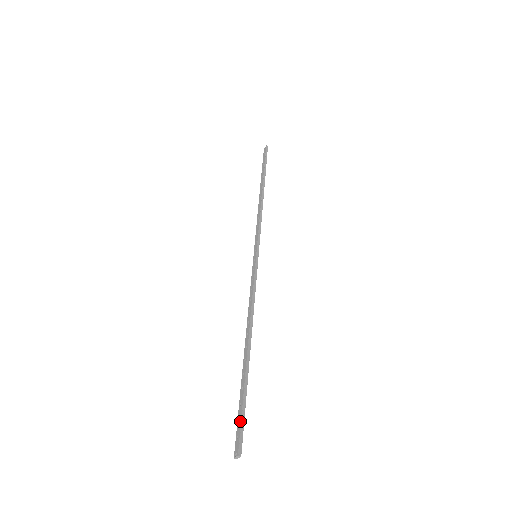
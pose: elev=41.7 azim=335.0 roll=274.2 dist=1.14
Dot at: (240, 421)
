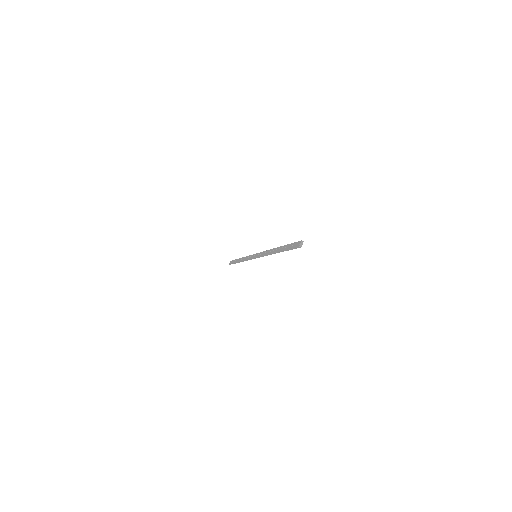
Dot at: (293, 243)
